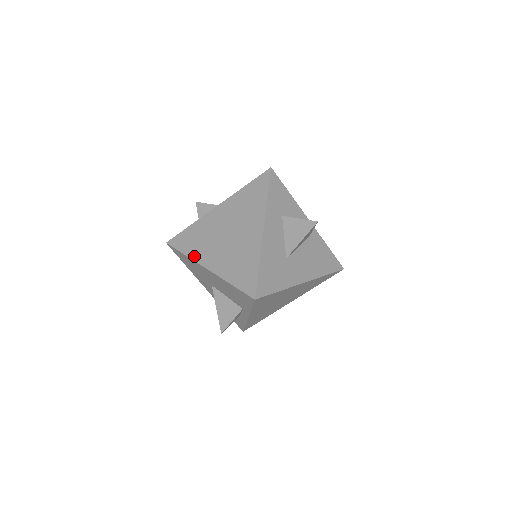
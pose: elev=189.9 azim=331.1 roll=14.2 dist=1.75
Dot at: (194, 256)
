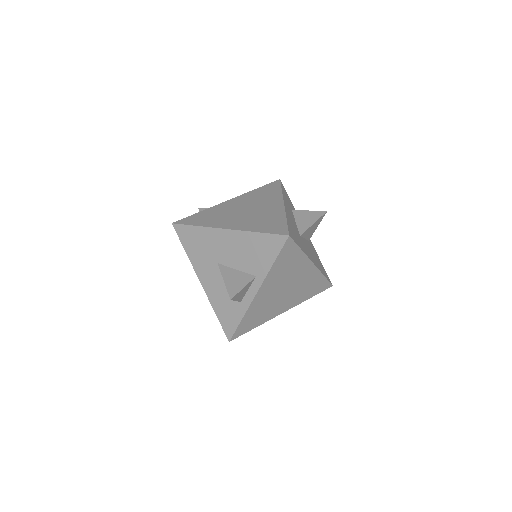
Dot at: (209, 225)
